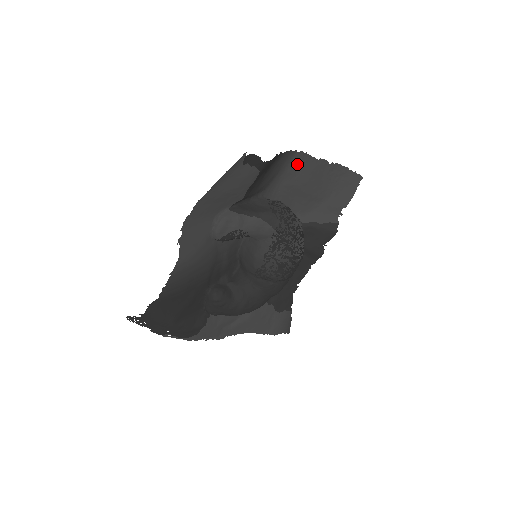
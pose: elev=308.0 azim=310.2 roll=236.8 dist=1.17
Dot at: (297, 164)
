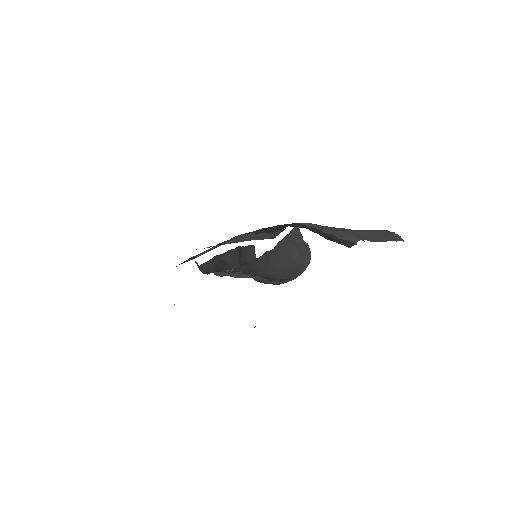
Dot at: occluded
